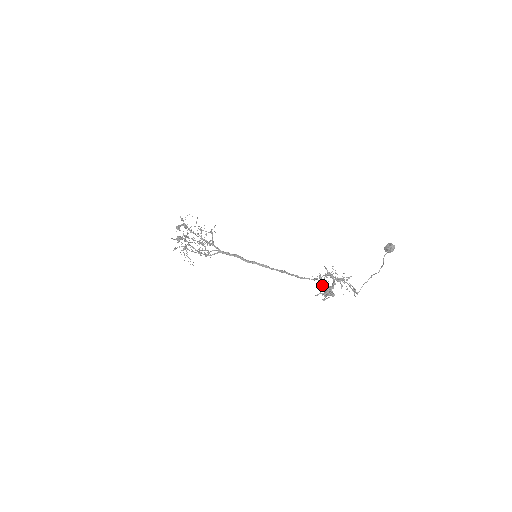
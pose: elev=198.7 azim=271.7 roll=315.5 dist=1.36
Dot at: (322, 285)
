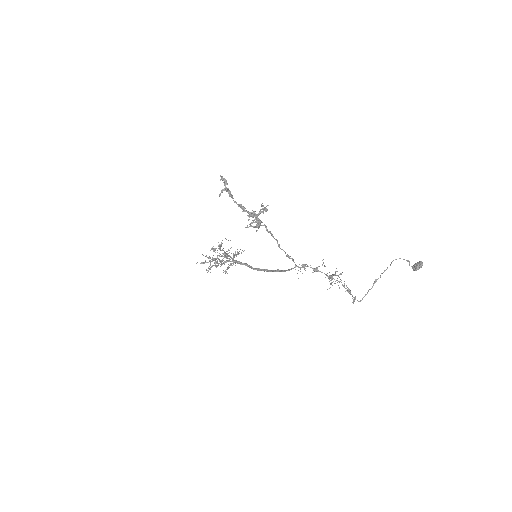
Dot at: (285, 252)
